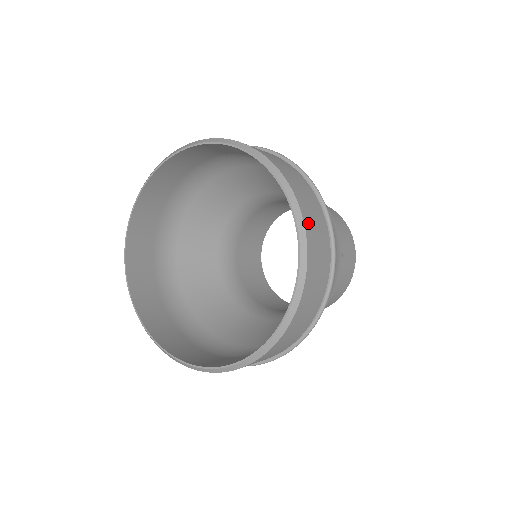
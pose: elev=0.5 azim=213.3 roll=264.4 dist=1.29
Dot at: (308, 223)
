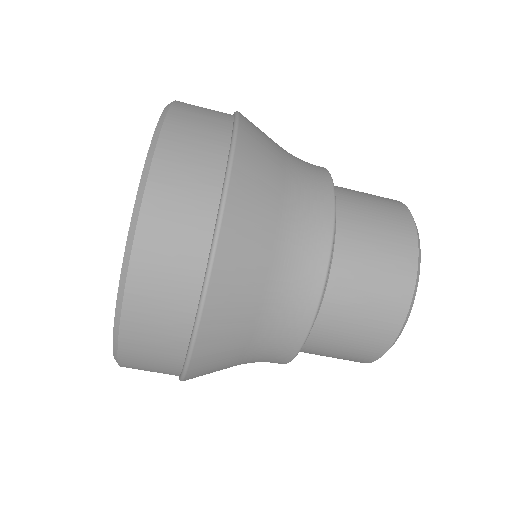
Dot at: occluded
